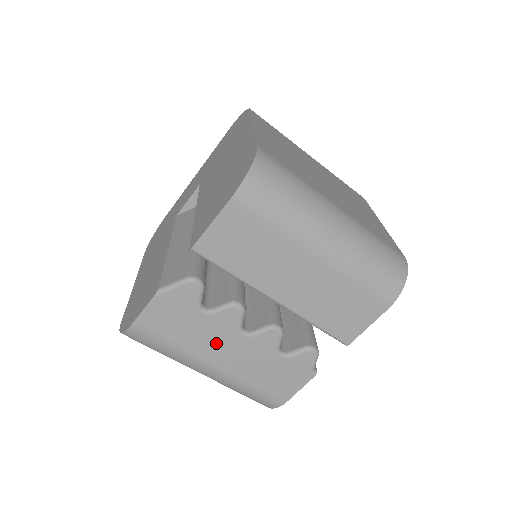
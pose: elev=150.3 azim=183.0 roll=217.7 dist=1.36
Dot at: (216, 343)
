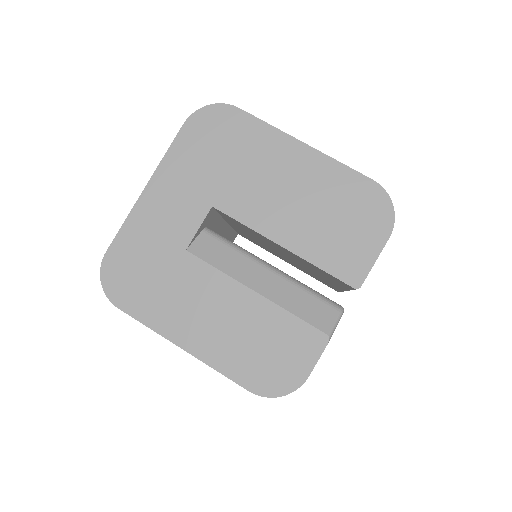
Dot at: occluded
